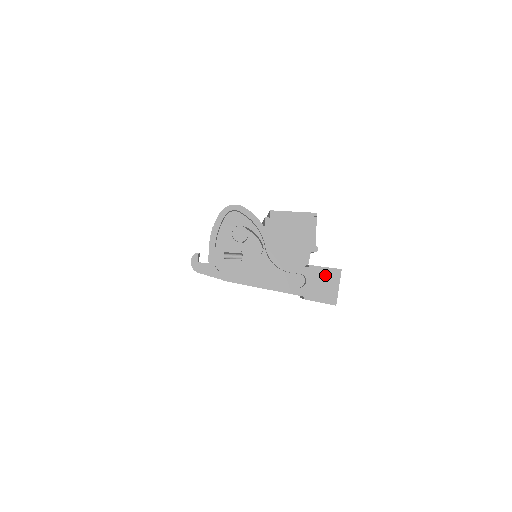
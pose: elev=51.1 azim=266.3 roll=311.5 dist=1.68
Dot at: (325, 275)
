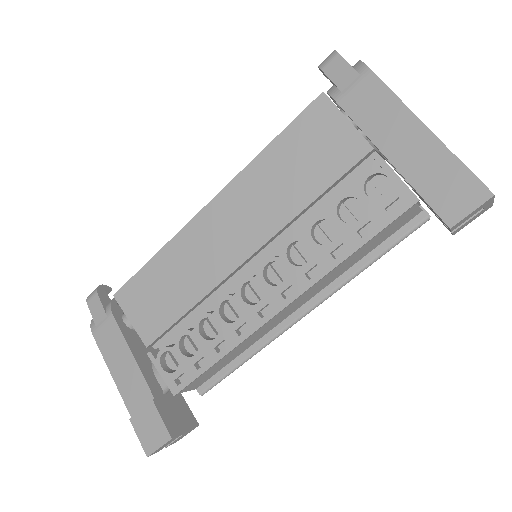
Dot at: occluded
